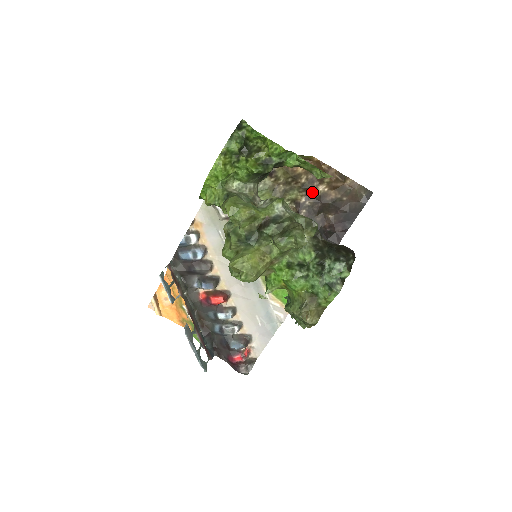
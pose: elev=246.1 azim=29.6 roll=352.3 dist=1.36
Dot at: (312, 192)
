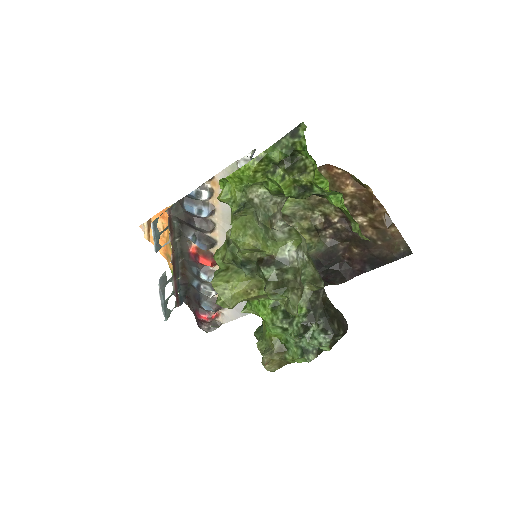
Dot at: occluded
